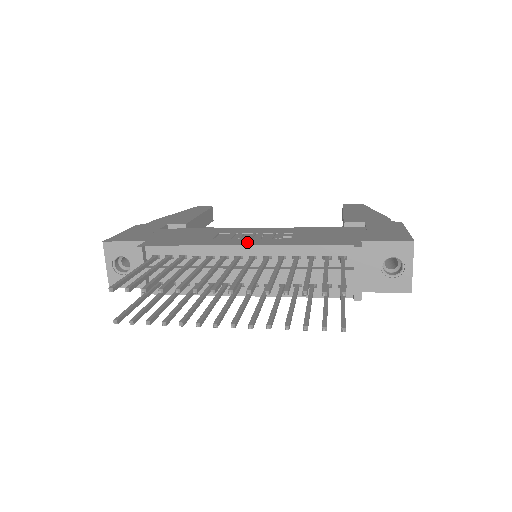
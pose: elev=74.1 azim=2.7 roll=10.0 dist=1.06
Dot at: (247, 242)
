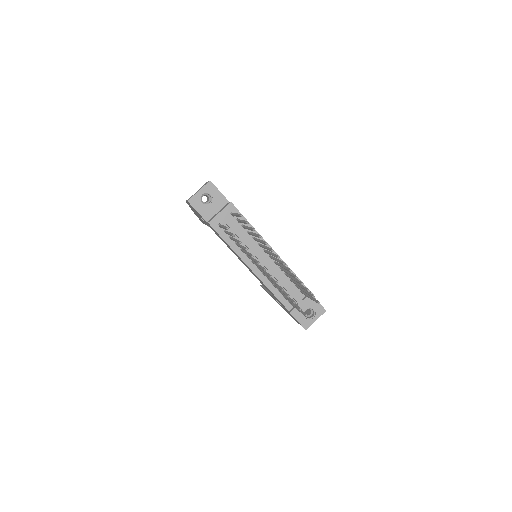
Dot at: occluded
